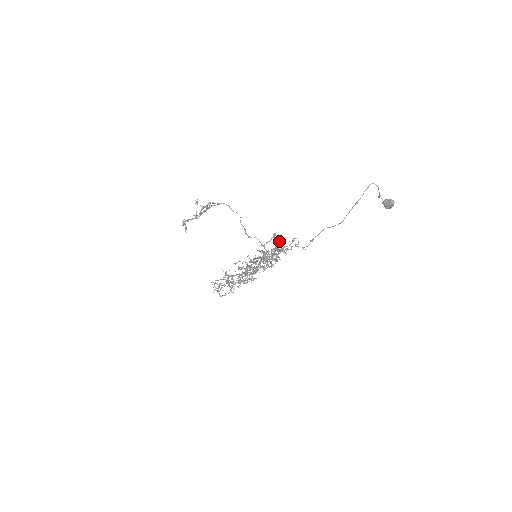
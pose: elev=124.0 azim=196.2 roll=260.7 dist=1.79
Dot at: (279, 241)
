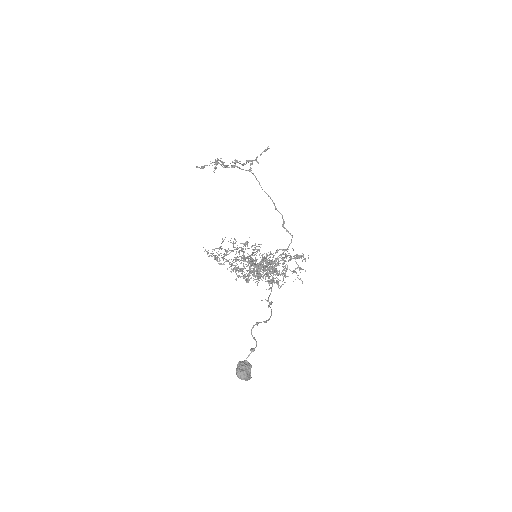
Dot at: occluded
